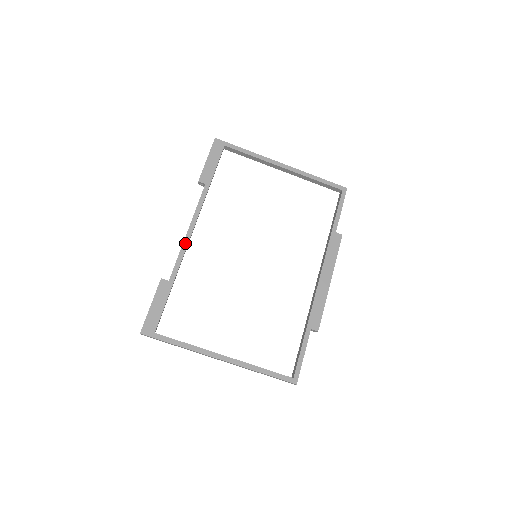
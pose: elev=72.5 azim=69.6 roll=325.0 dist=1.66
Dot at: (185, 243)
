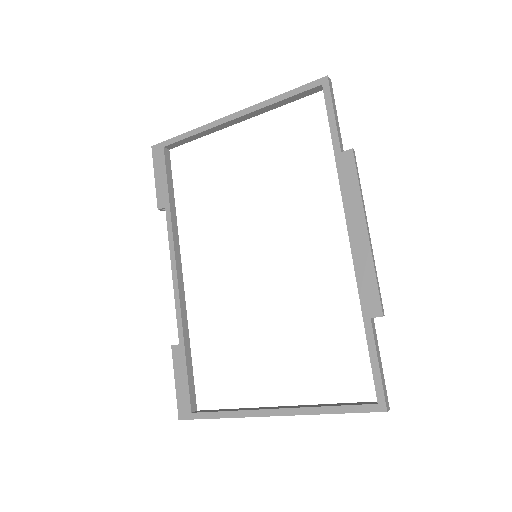
Dot at: (175, 290)
